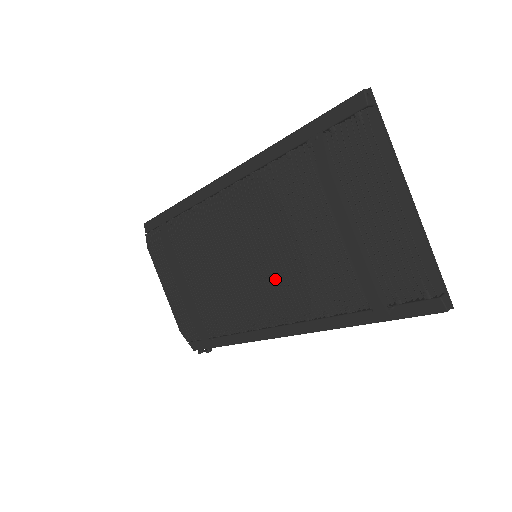
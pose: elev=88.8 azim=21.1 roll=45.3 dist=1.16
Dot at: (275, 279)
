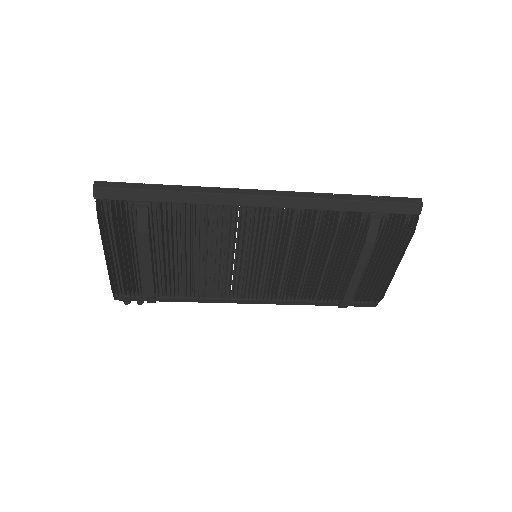
Dot at: (272, 278)
